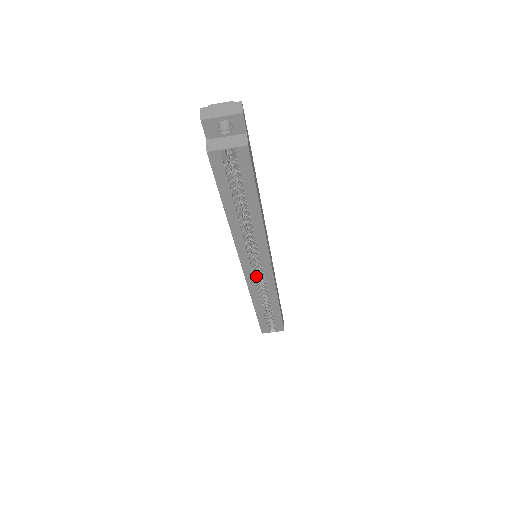
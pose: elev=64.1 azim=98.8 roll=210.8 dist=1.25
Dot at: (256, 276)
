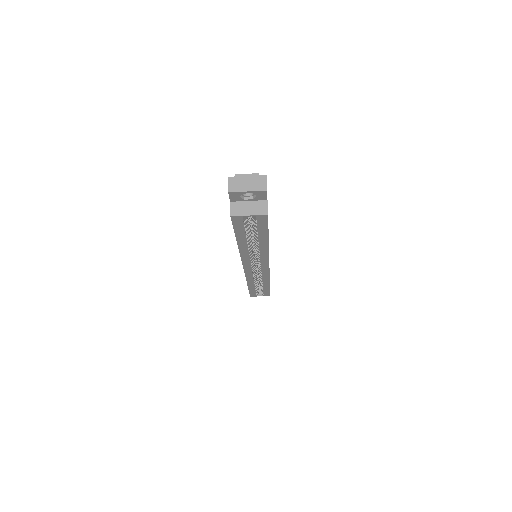
Dot at: (254, 270)
